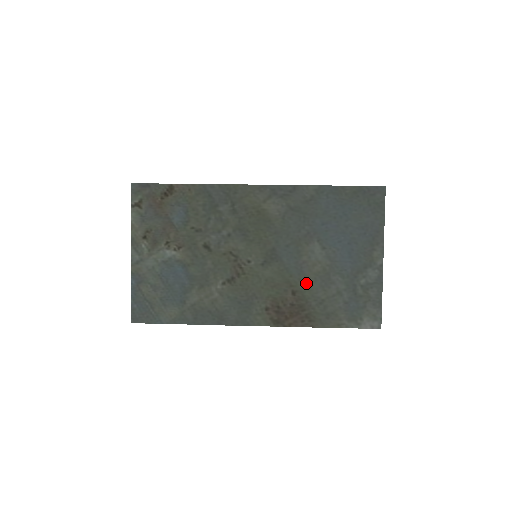
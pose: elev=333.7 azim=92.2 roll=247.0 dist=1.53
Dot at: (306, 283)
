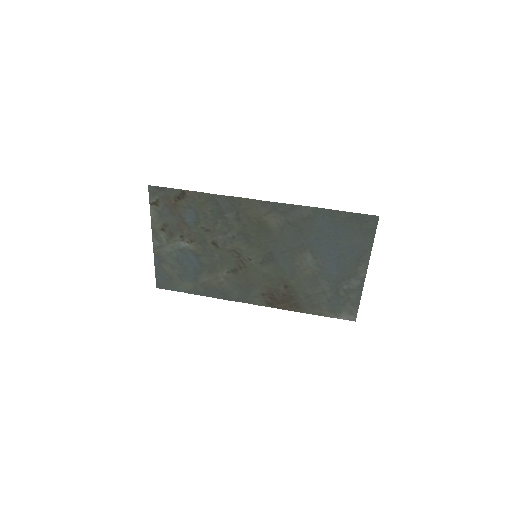
Dot at: (297, 281)
